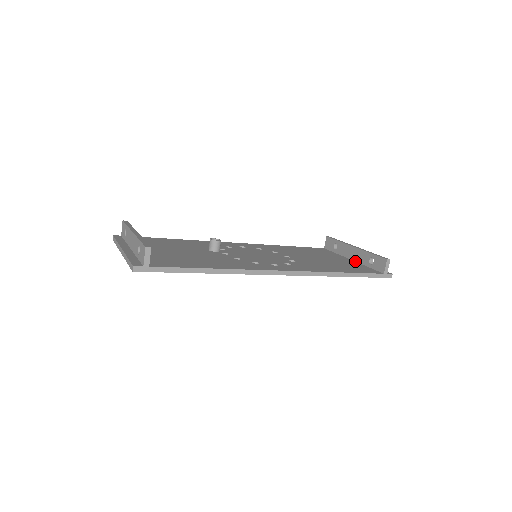
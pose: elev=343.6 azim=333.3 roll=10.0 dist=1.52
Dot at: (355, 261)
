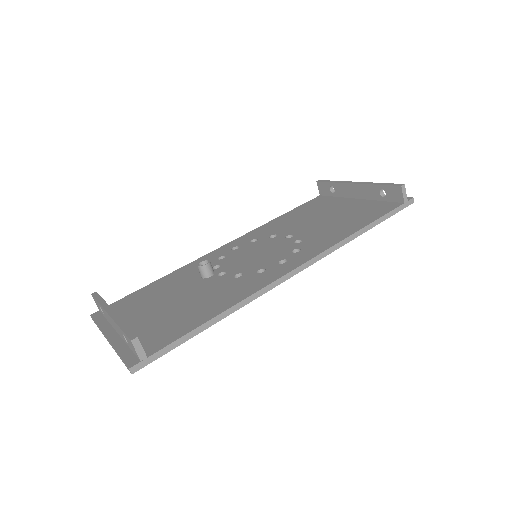
Dot at: (363, 199)
